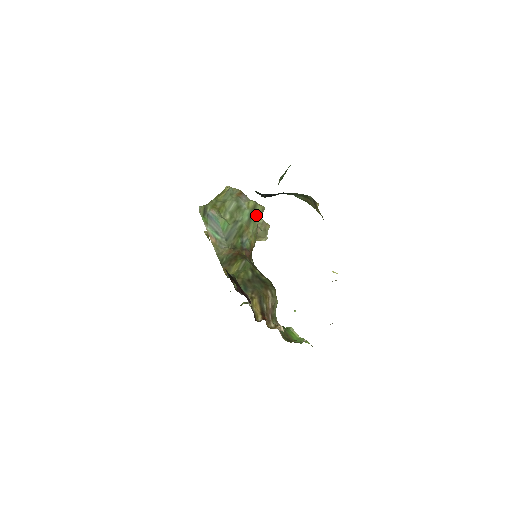
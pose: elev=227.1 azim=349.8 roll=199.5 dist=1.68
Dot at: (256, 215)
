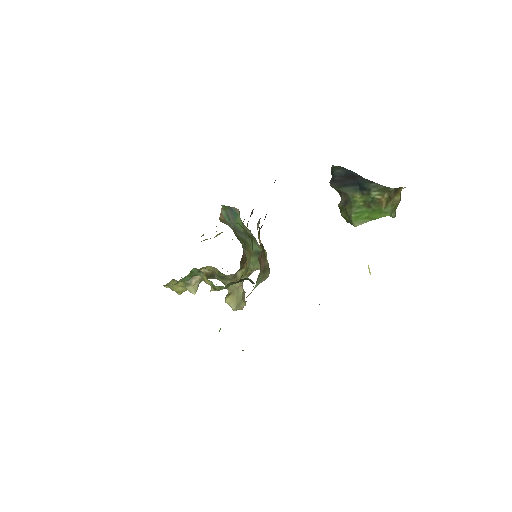
Dot at: occluded
